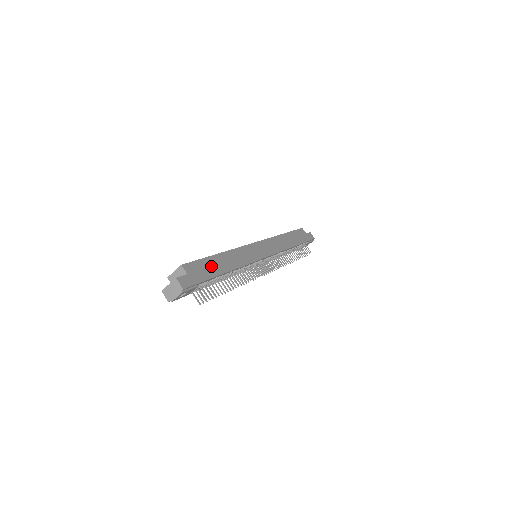
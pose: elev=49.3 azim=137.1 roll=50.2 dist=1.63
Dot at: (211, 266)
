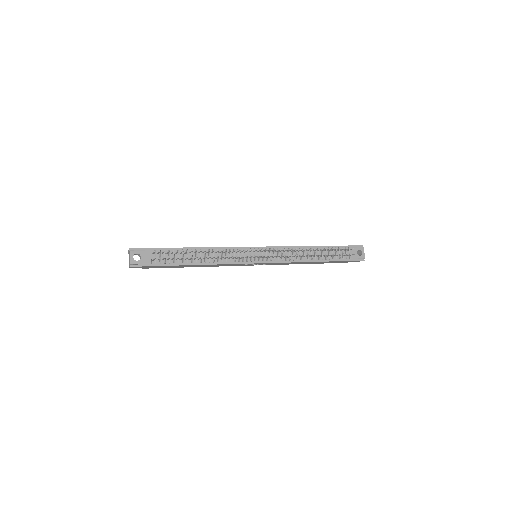
Dot at: occluded
